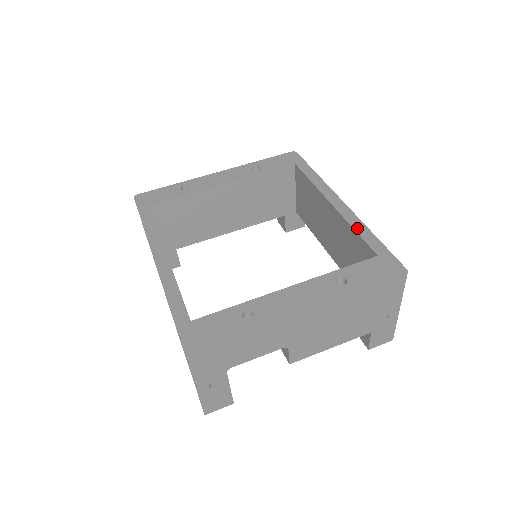
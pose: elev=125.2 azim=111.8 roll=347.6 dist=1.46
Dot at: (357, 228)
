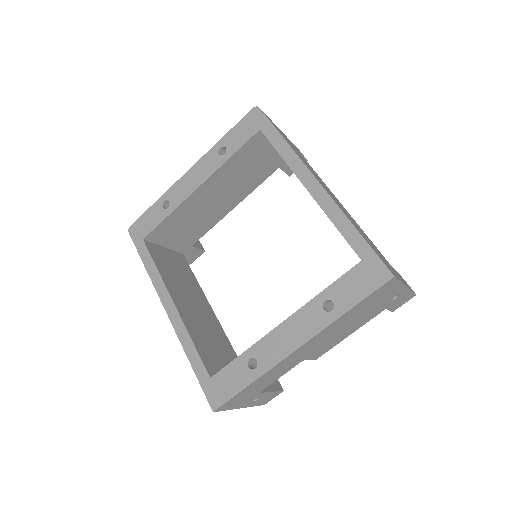
Dot at: (336, 222)
